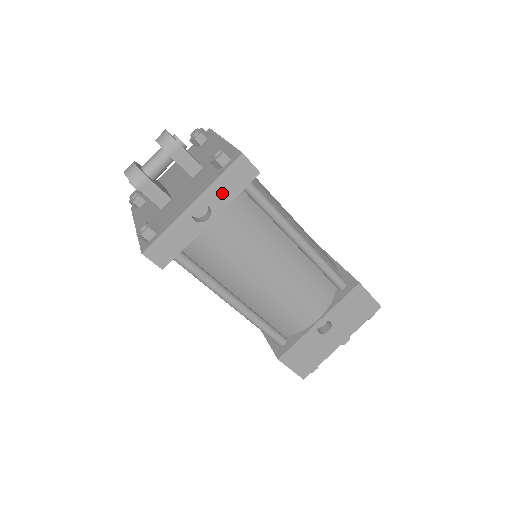
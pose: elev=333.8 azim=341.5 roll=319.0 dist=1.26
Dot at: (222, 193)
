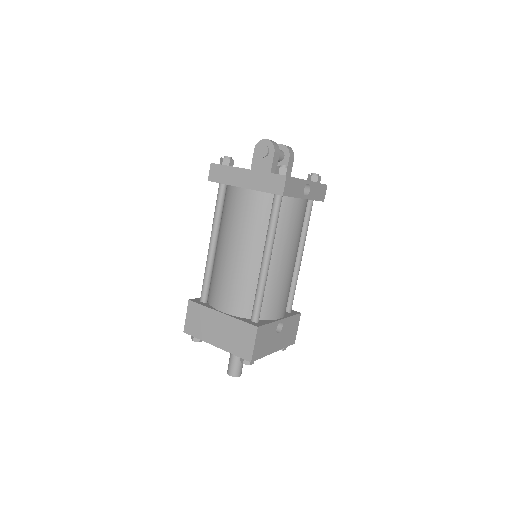
Dot at: (315, 192)
